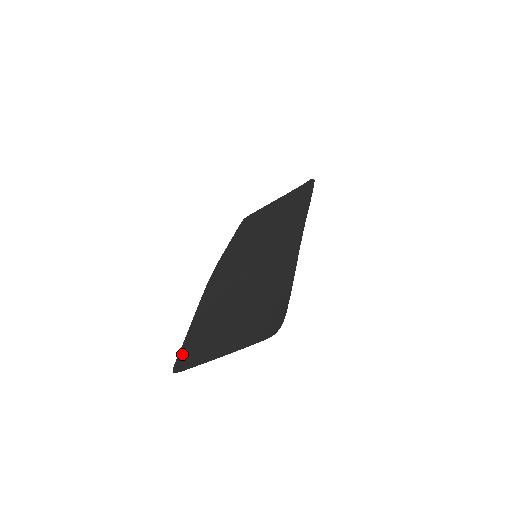
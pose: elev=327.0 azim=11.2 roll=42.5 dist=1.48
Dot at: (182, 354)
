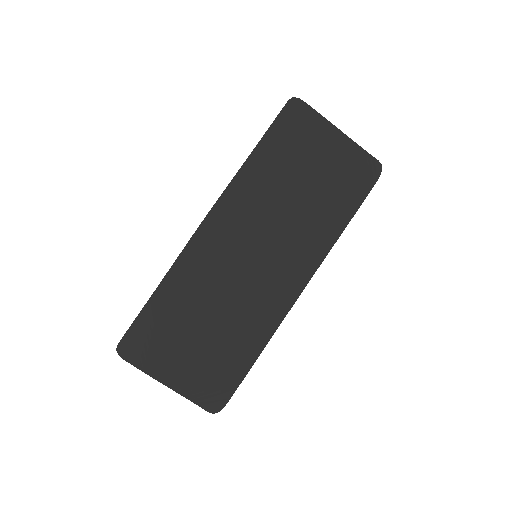
Dot at: (132, 335)
